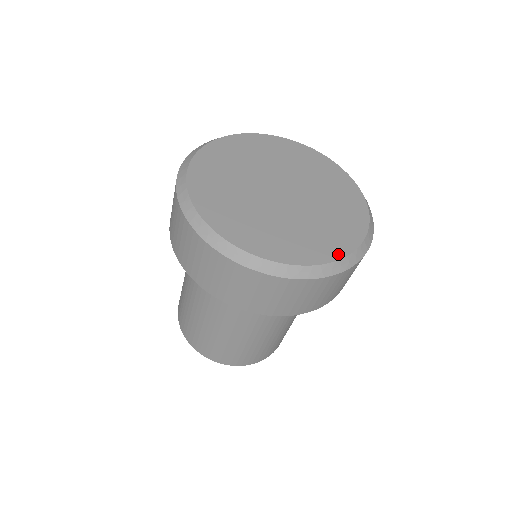
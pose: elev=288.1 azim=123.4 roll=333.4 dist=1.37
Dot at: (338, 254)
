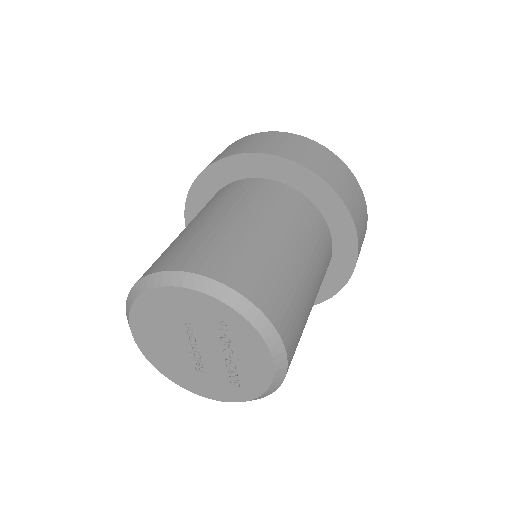
Dot at: occluded
